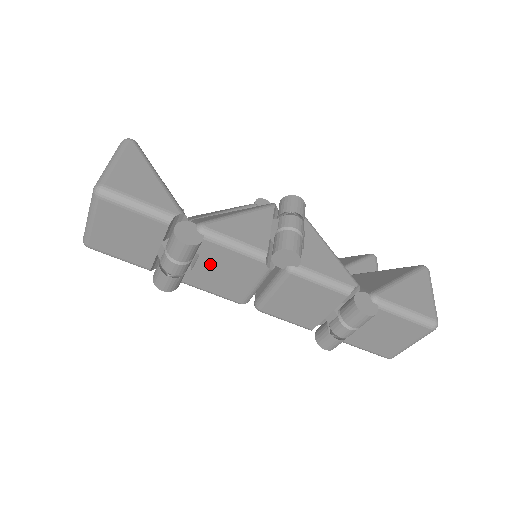
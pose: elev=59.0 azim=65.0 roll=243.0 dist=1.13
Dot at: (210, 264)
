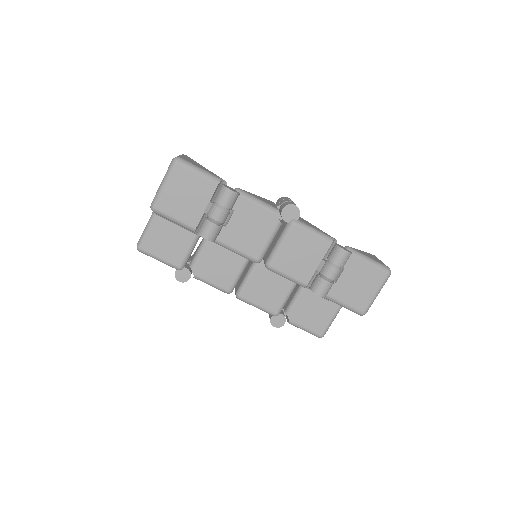
Dot at: (240, 219)
